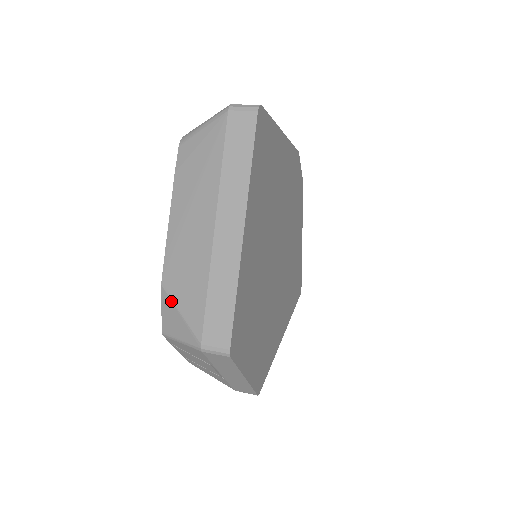
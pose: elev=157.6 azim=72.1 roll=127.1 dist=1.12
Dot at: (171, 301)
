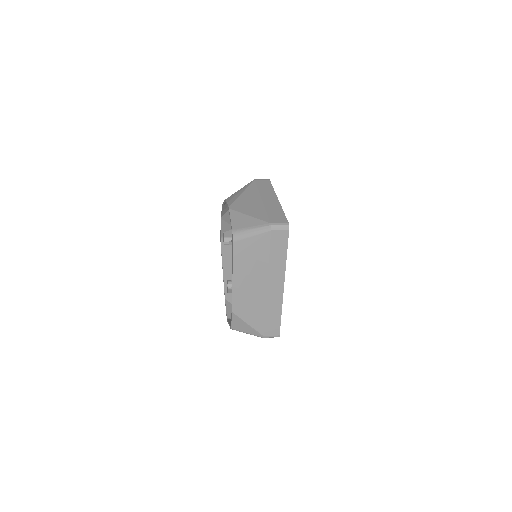
Dot at: (241, 319)
